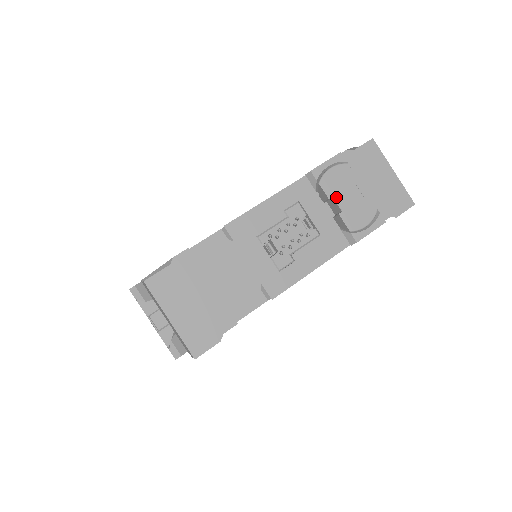
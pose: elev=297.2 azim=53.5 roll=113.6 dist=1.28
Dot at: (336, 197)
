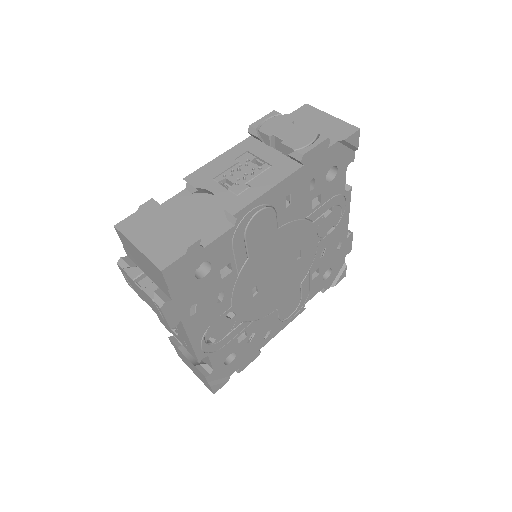
Dot at: (276, 134)
